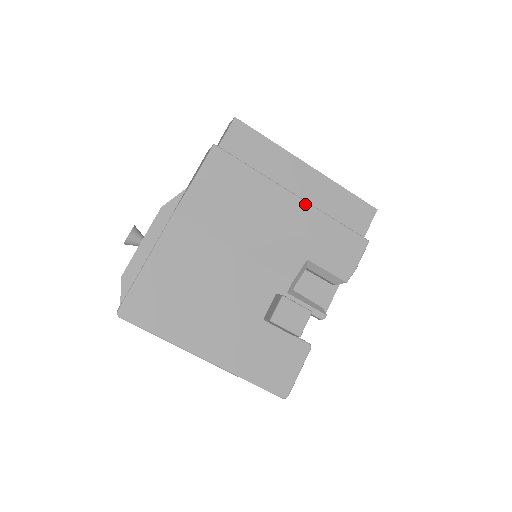
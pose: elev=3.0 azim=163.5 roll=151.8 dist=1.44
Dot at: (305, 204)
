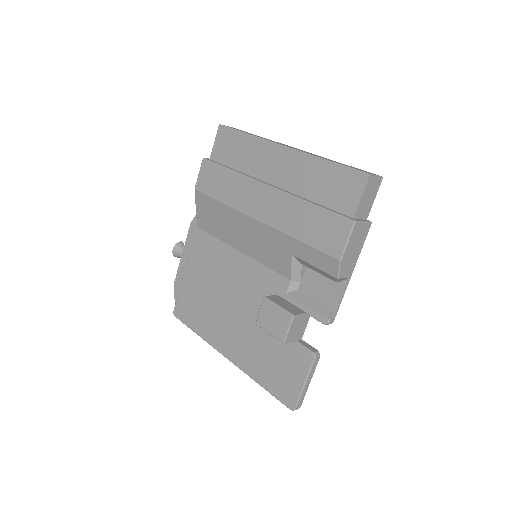
Dot at: (278, 193)
